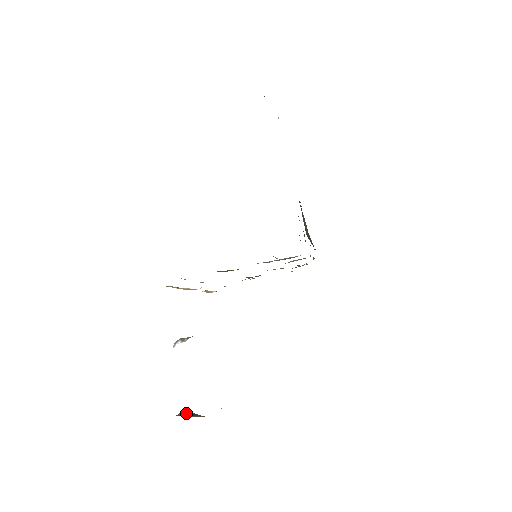
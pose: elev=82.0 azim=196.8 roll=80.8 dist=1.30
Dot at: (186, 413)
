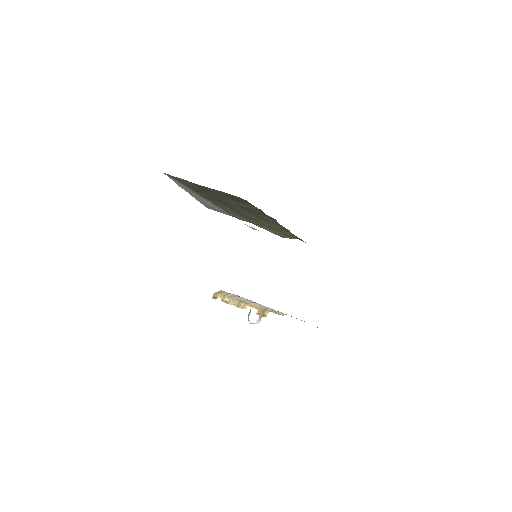
Dot at: occluded
